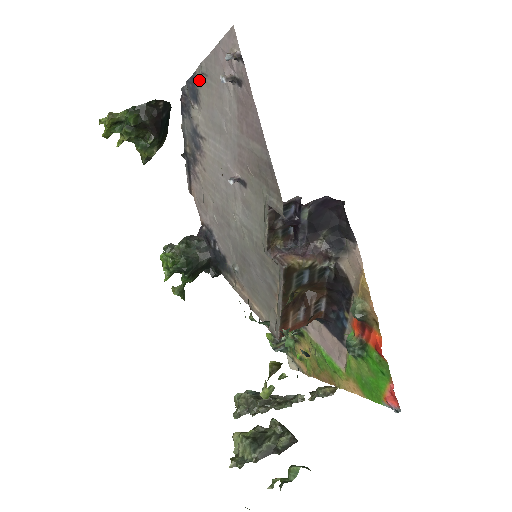
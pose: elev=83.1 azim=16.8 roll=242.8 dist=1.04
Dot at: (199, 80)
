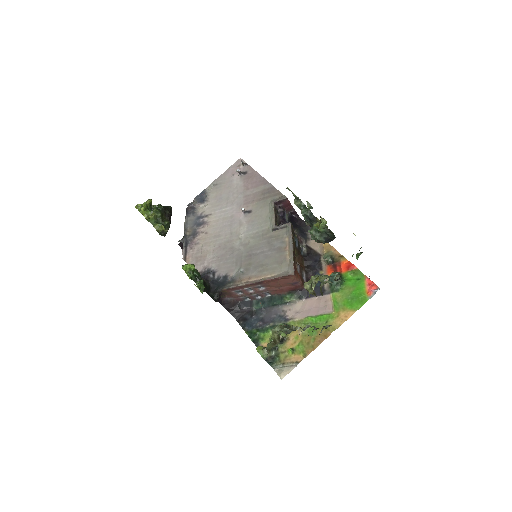
Dot at: (209, 190)
